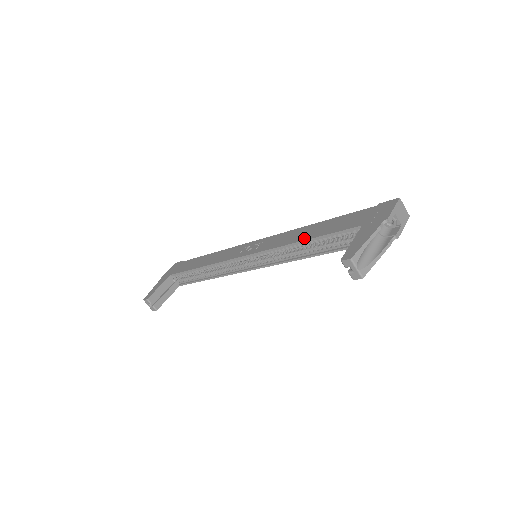
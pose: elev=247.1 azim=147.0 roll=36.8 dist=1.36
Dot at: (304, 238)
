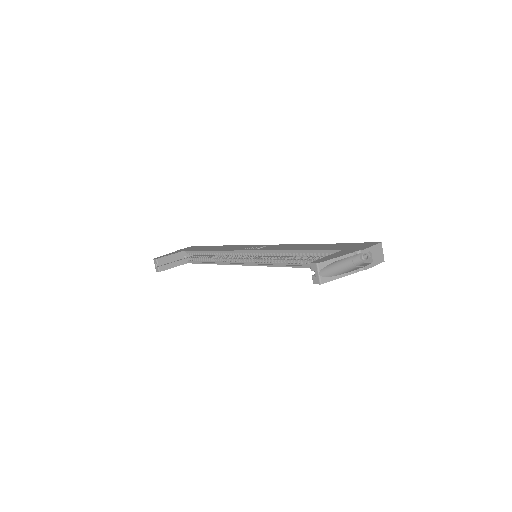
Dot at: (296, 249)
